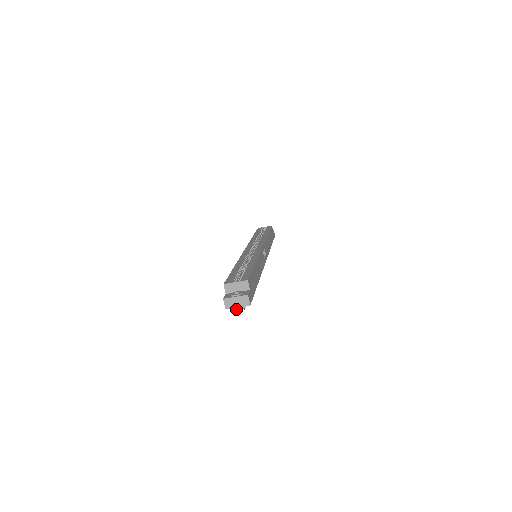
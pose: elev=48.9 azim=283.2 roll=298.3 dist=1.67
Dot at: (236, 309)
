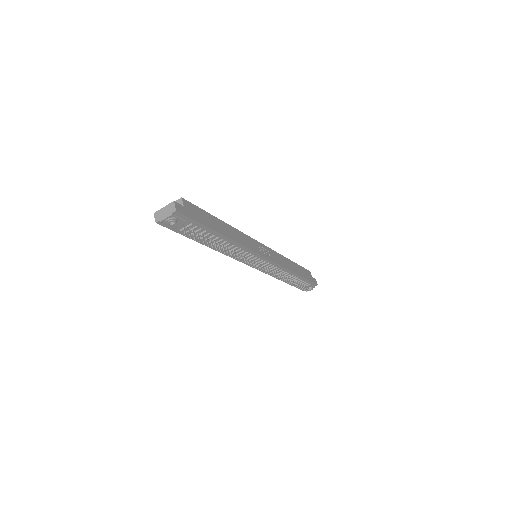
Dot at: (165, 221)
